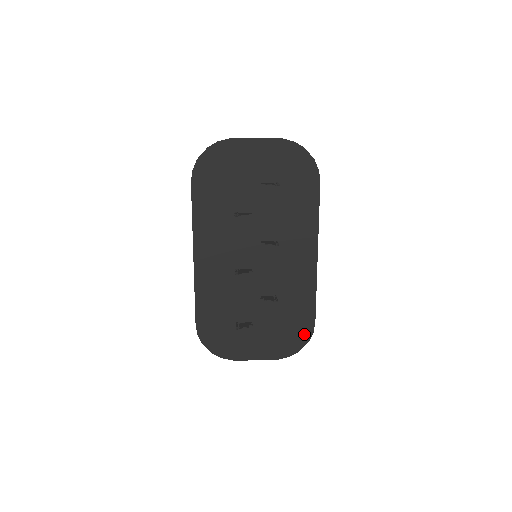
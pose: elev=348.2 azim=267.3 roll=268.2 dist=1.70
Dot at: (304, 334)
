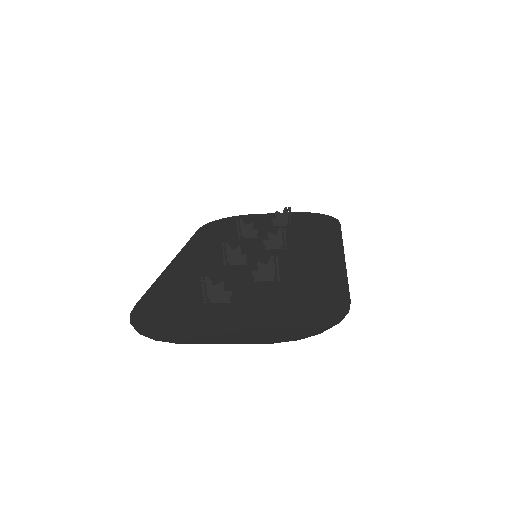
Dot at: (330, 314)
